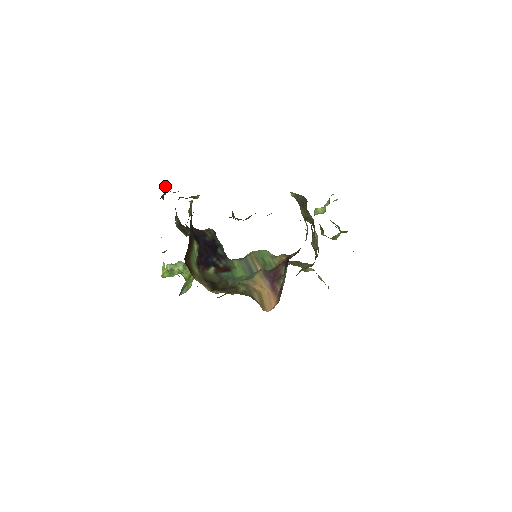
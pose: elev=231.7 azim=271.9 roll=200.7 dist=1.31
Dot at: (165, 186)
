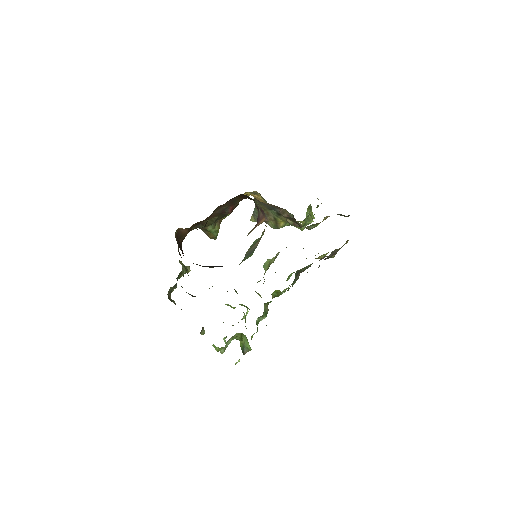
Dot at: occluded
